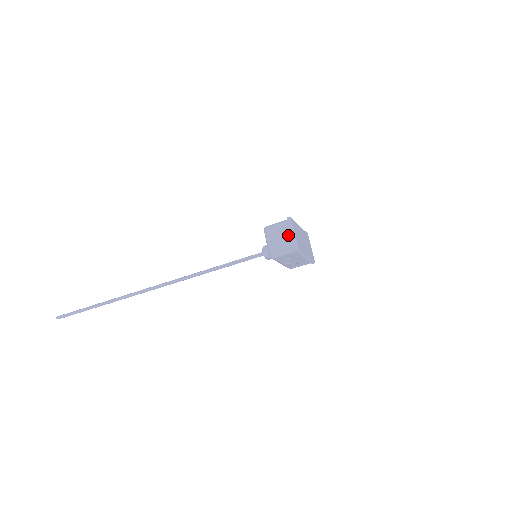
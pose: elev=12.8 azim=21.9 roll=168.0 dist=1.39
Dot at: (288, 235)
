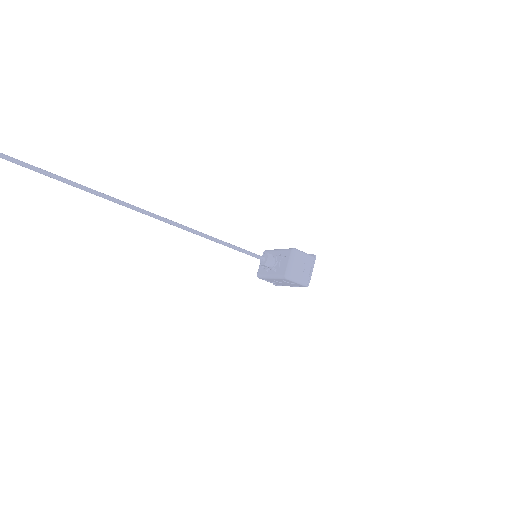
Dot at: (308, 269)
